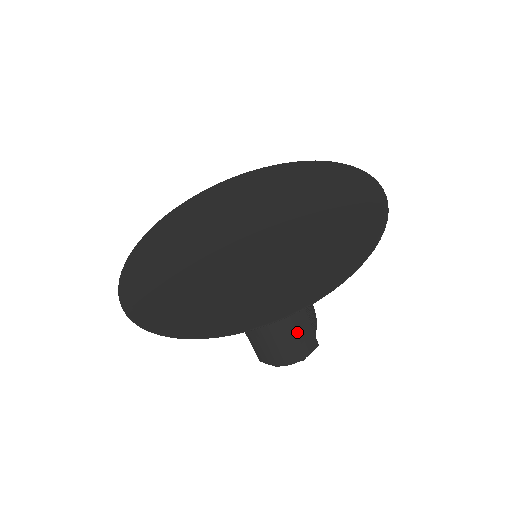
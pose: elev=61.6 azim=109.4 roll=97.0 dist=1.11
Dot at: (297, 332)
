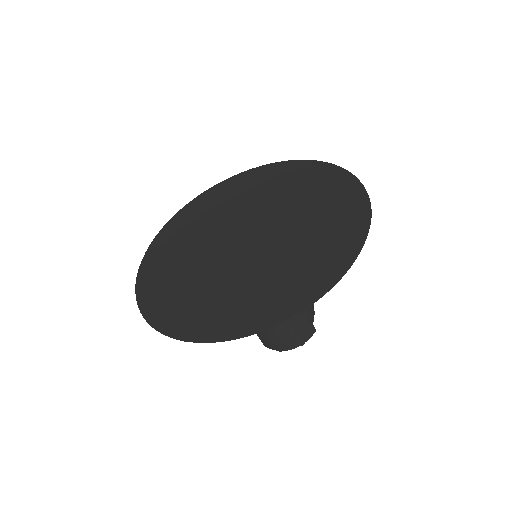
Dot at: (295, 323)
